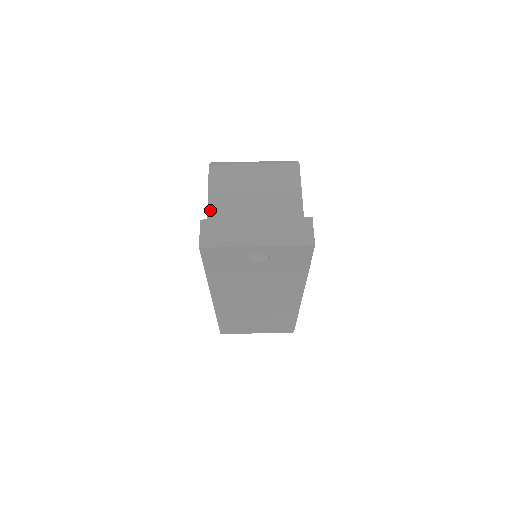
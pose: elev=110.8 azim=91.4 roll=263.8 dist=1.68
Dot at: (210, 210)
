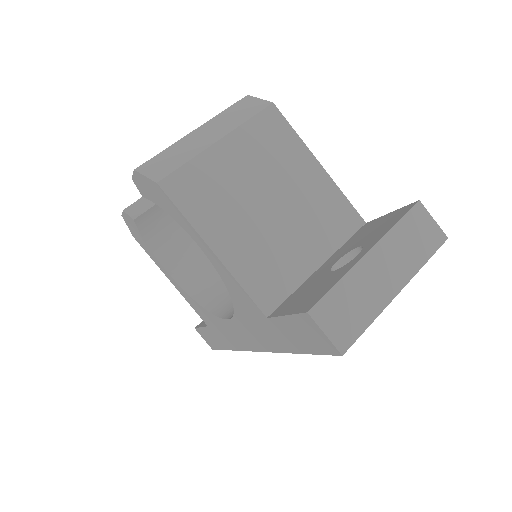
Dot at: (224, 258)
